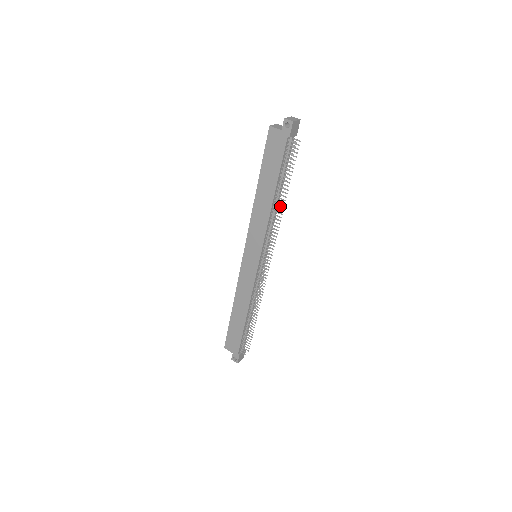
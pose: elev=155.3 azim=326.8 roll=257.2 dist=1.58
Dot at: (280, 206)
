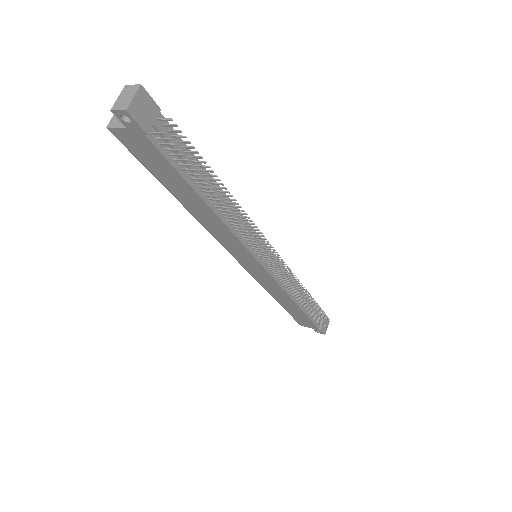
Dot at: (229, 212)
